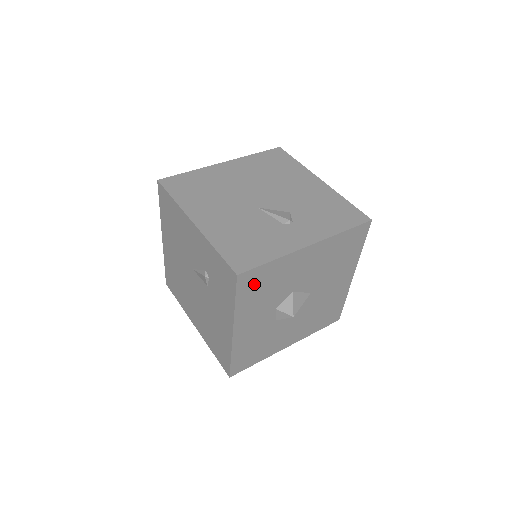
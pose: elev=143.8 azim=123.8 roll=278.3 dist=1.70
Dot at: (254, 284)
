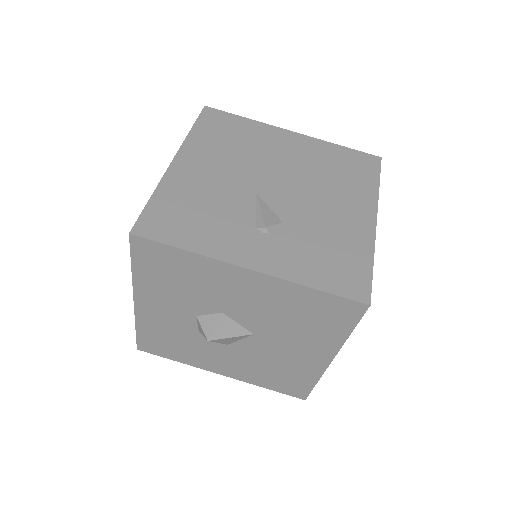
Dot at: (158, 262)
